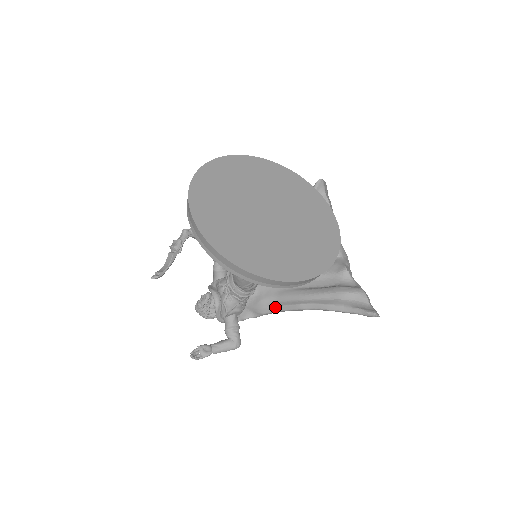
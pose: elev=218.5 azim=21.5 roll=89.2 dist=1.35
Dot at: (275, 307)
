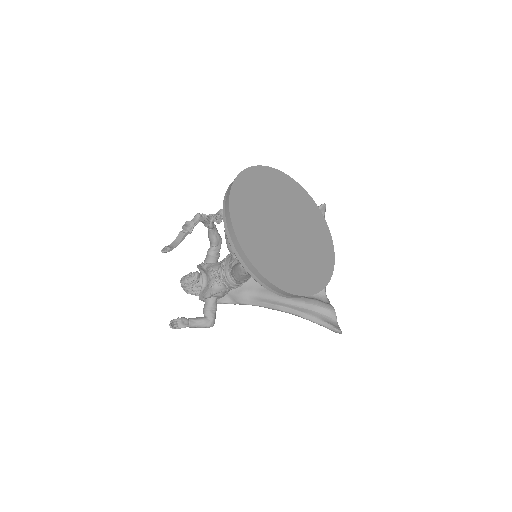
Dot at: (255, 301)
